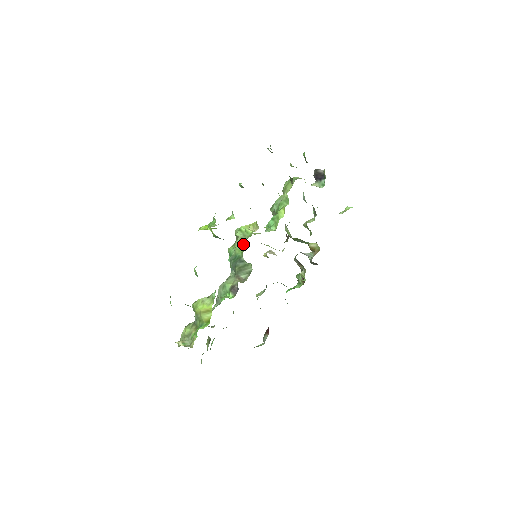
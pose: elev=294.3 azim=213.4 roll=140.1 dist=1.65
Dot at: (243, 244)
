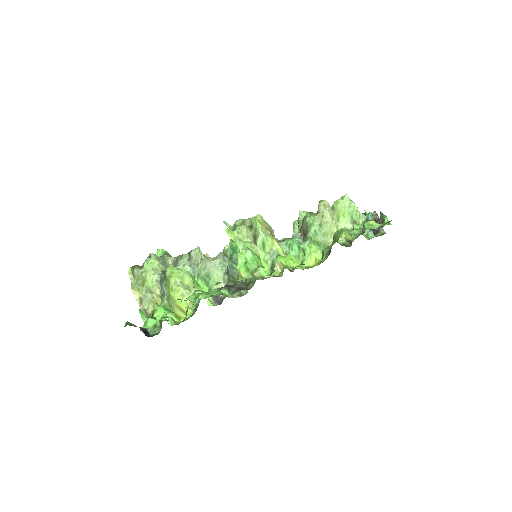
Dot at: (256, 273)
